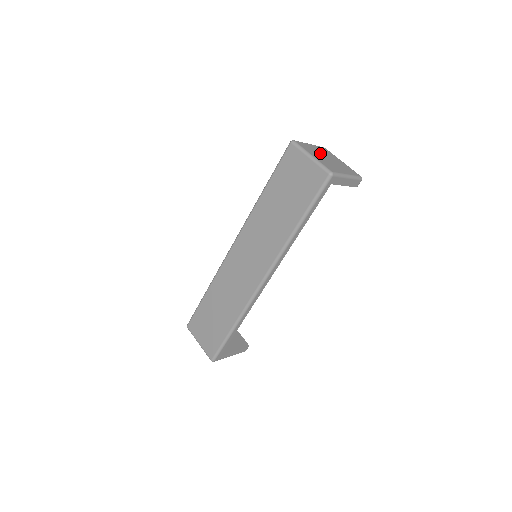
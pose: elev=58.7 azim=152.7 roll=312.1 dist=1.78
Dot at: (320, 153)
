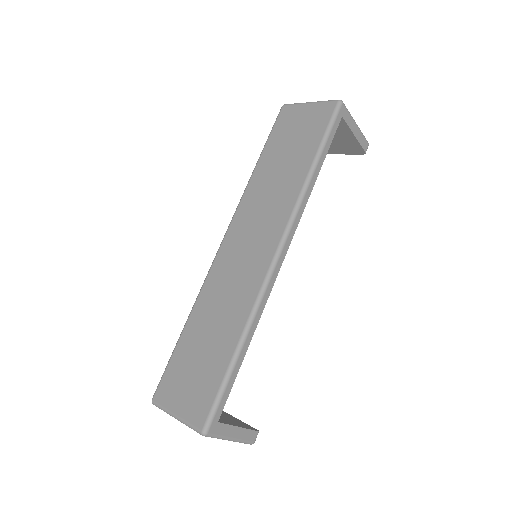
Dot at: occluded
